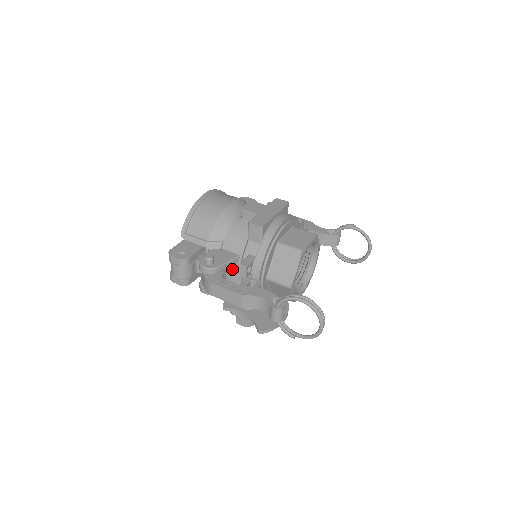
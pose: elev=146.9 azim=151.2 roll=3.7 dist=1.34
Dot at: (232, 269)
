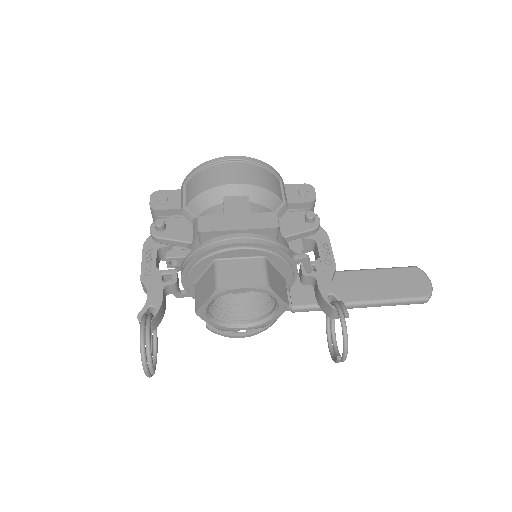
Dot at: (177, 249)
